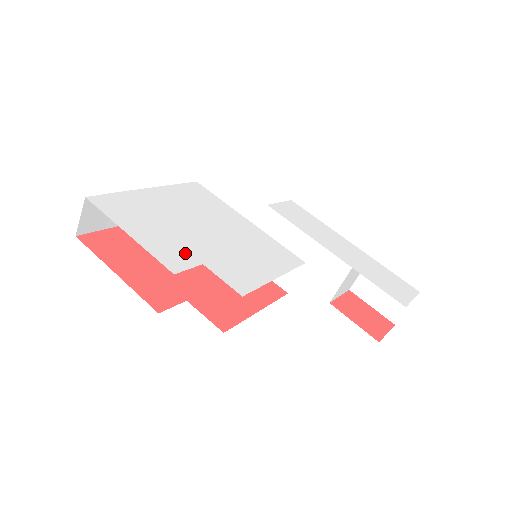
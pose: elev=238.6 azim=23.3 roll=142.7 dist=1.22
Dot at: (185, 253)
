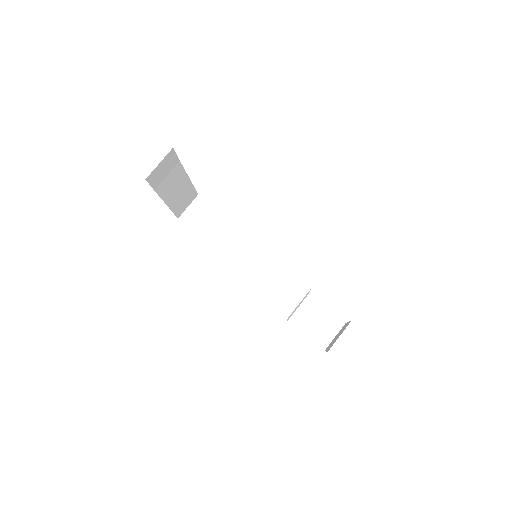
Dot at: occluded
